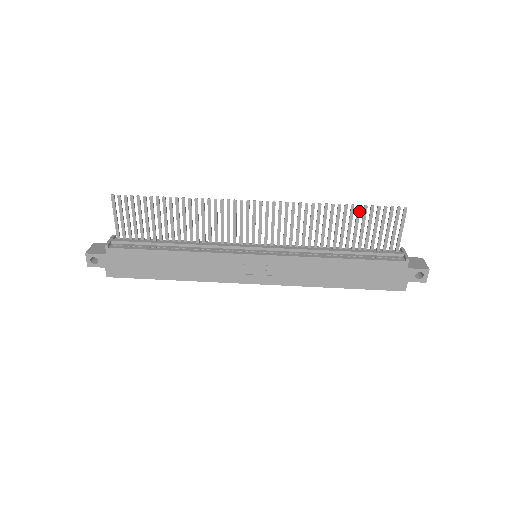
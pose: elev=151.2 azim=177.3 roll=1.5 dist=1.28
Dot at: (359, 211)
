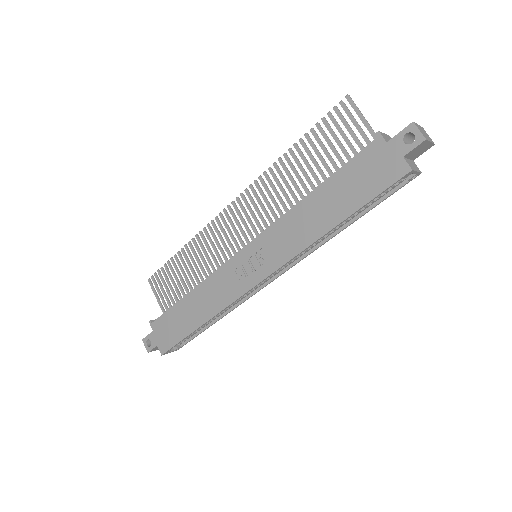
Dot at: (309, 139)
